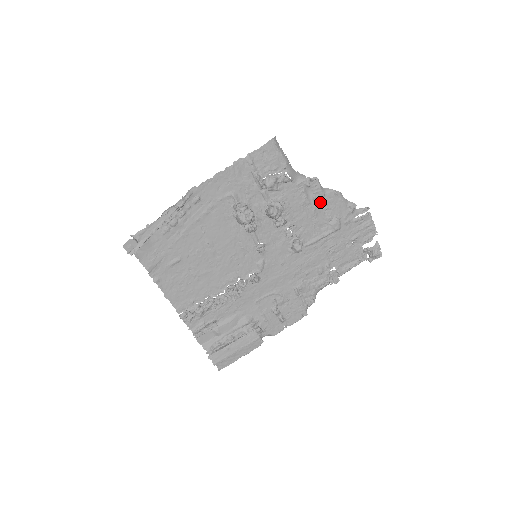
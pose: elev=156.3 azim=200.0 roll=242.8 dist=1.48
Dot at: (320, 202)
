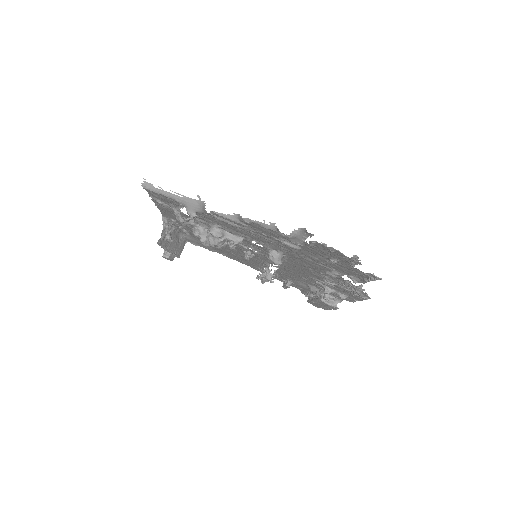
Dot at: (246, 227)
